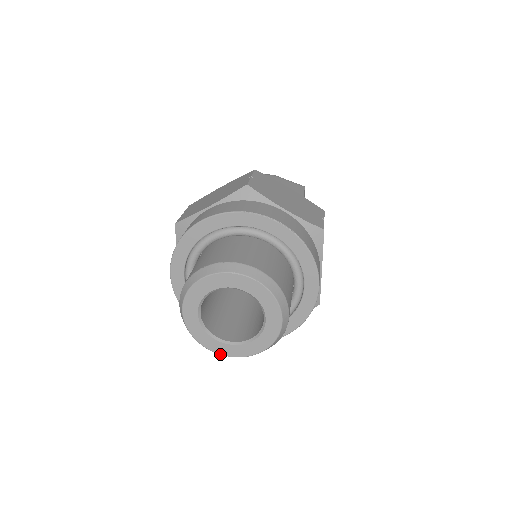
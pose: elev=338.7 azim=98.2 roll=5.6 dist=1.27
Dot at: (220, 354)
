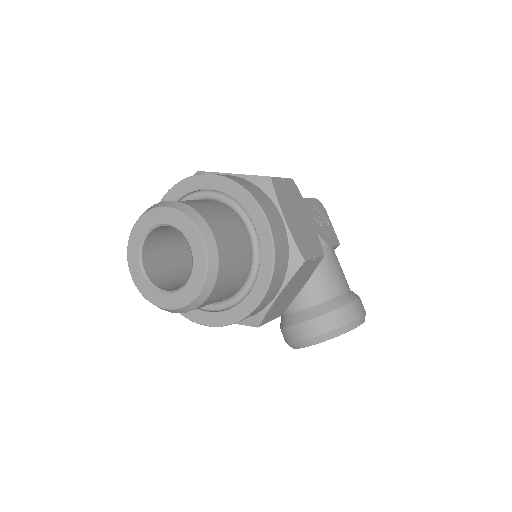
Dot at: (172, 309)
